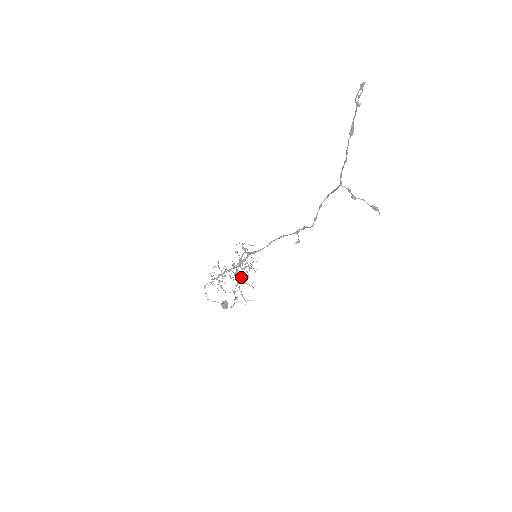
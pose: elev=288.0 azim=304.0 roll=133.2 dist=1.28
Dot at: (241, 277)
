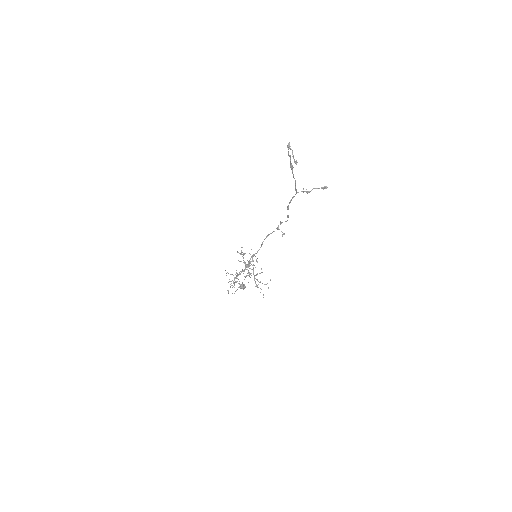
Dot at: (253, 273)
